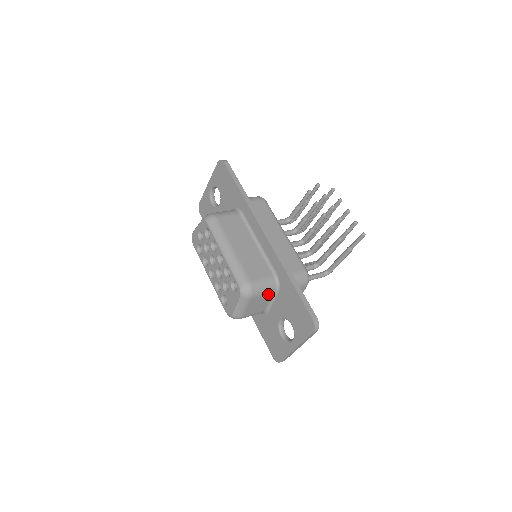
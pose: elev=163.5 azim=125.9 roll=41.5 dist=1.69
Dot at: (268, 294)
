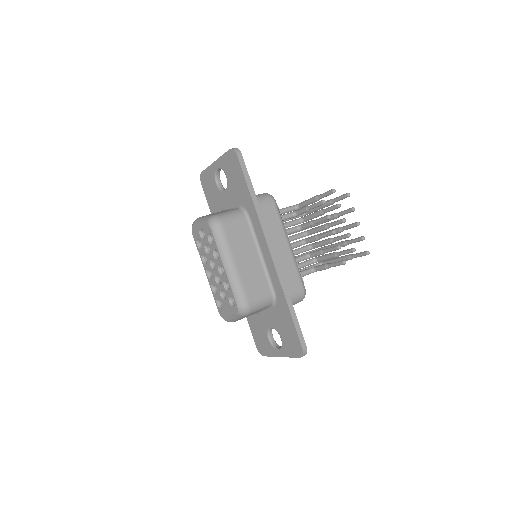
Dot at: (263, 308)
